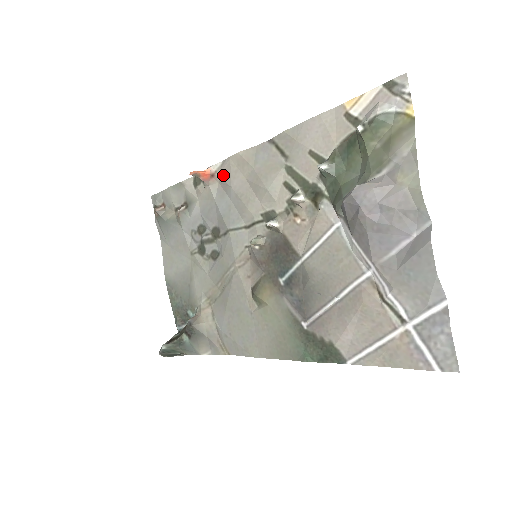
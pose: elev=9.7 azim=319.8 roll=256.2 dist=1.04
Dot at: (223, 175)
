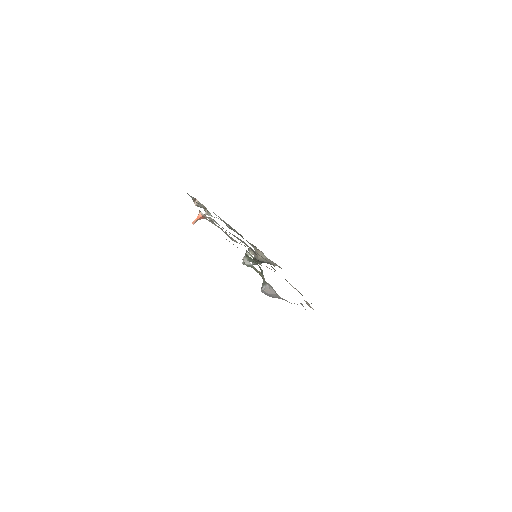
Dot at: occluded
